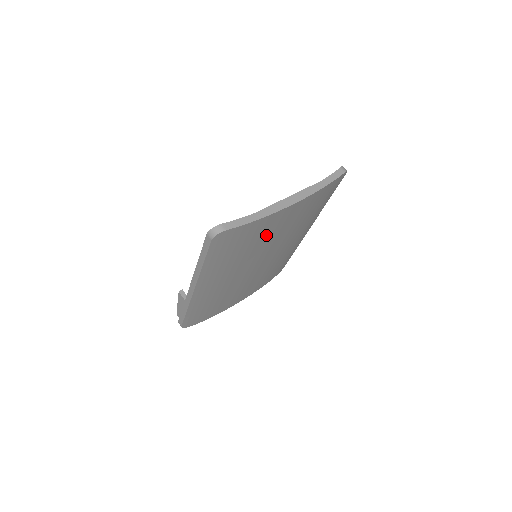
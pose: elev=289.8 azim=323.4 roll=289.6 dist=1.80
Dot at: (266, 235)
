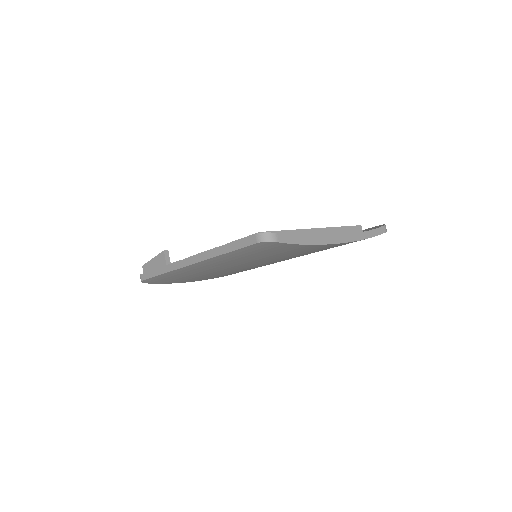
Dot at: (292, 253)
